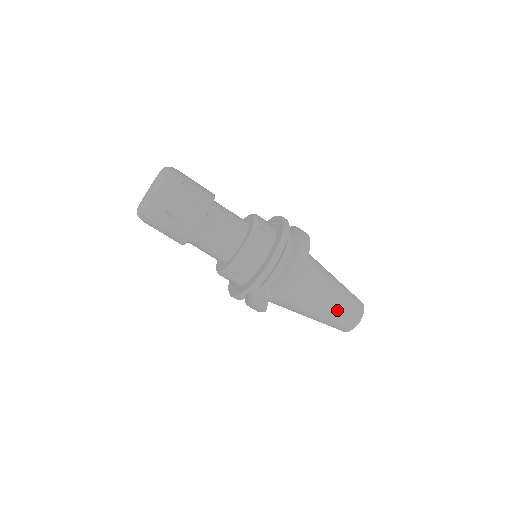
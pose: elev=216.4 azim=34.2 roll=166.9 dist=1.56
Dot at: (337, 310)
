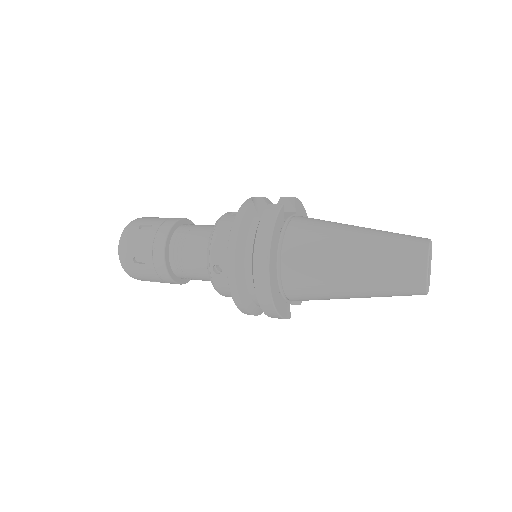
Dot at: (375, 296)
